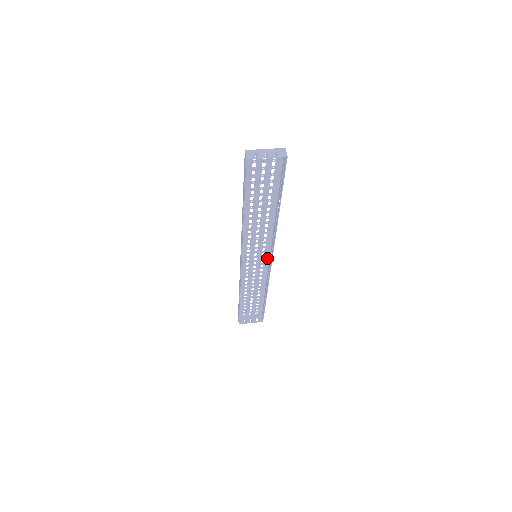
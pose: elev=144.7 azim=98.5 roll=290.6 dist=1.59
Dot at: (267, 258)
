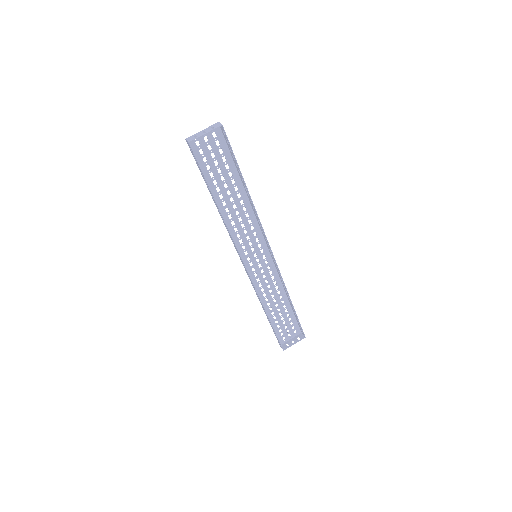
Dot at: (268, 255)
